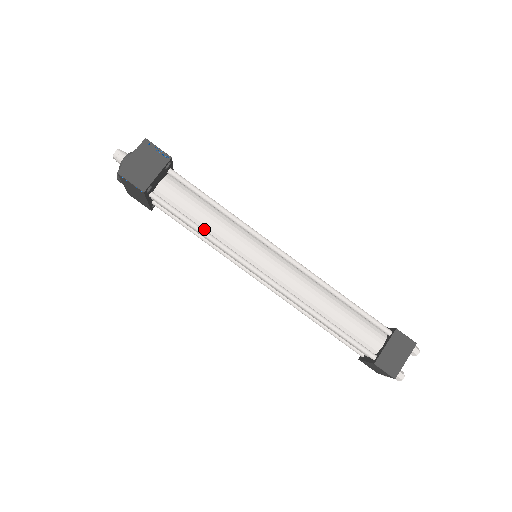
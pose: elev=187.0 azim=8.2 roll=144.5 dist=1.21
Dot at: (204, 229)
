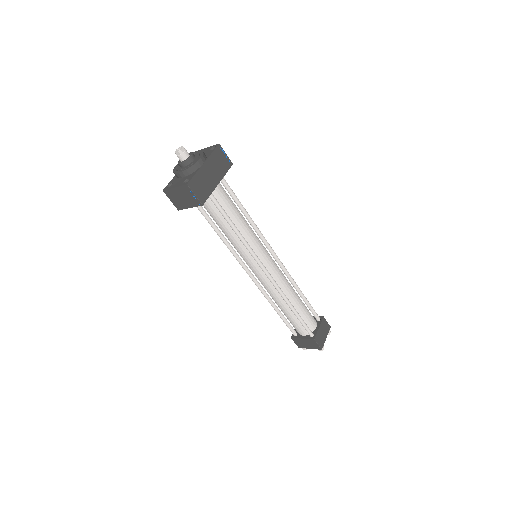
Dot at: (223, 232)
